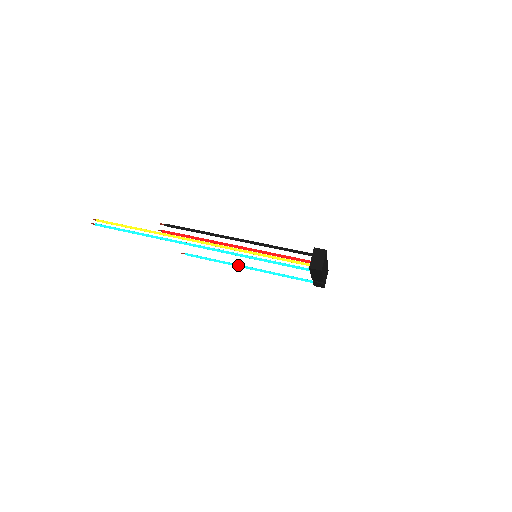
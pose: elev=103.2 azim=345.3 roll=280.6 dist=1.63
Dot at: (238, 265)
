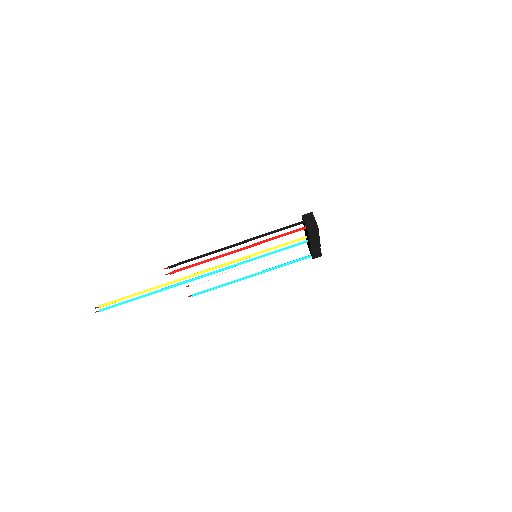
Dot at: (242, 278)
